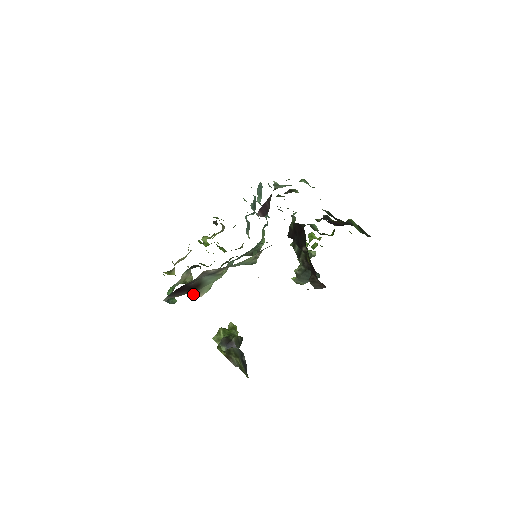
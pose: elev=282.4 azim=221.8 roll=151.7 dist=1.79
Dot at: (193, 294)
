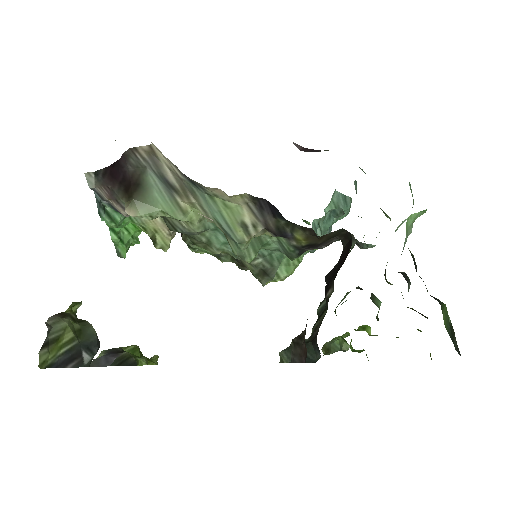
Dot at: (125, 204)
